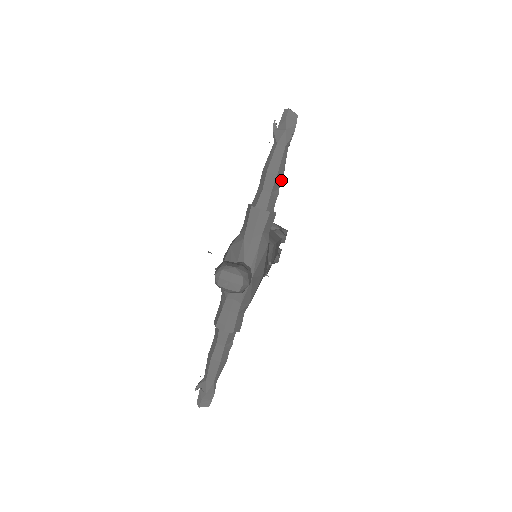
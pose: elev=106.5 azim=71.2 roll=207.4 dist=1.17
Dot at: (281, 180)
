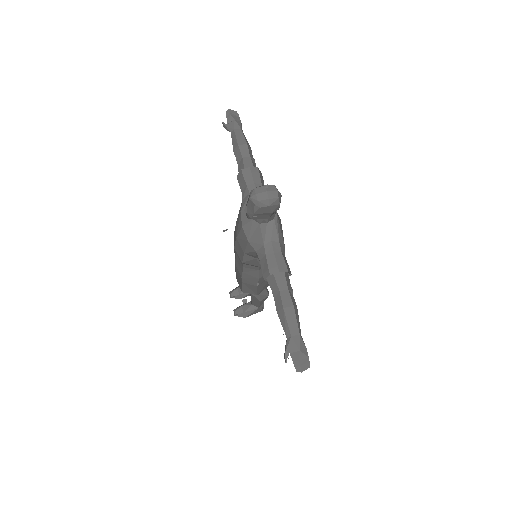
Dot at: (251, 151)
